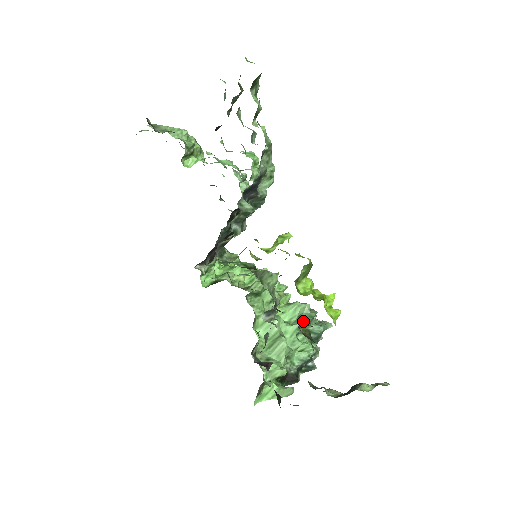
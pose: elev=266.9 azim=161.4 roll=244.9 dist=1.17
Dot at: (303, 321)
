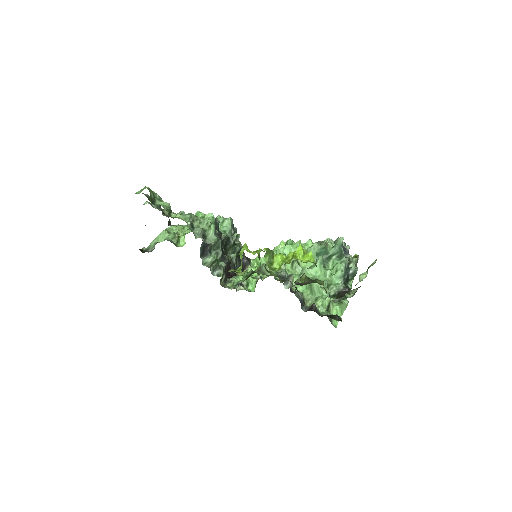
Dot at: (319, 258)
